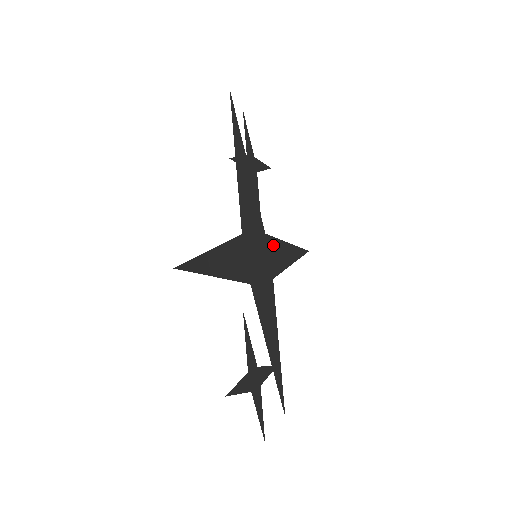
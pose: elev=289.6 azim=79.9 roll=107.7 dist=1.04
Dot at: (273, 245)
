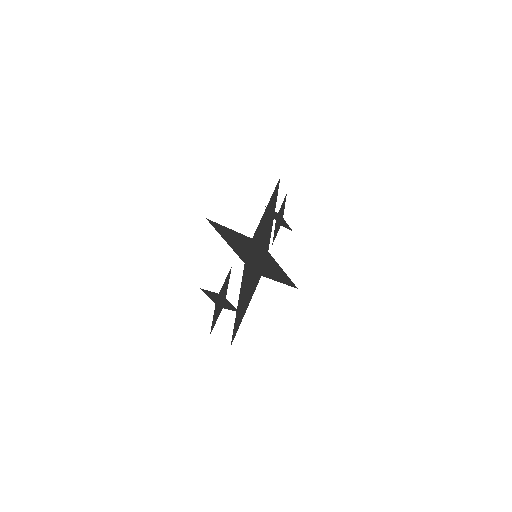
Dot at: (271, 261)
